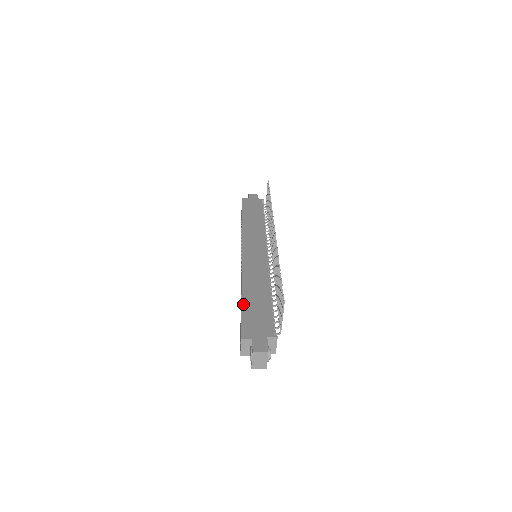
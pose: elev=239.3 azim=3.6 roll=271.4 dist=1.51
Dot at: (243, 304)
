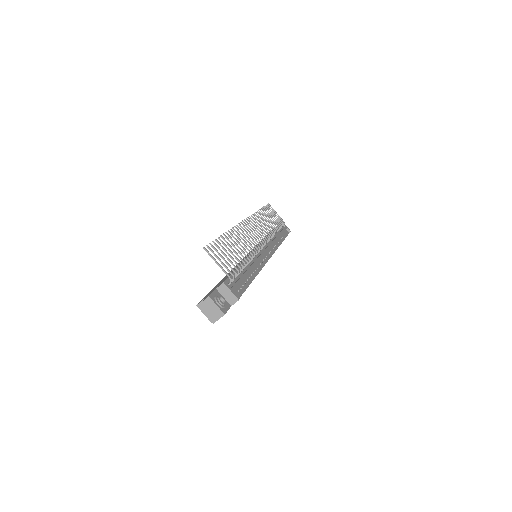
Dot at: (215, 286)
